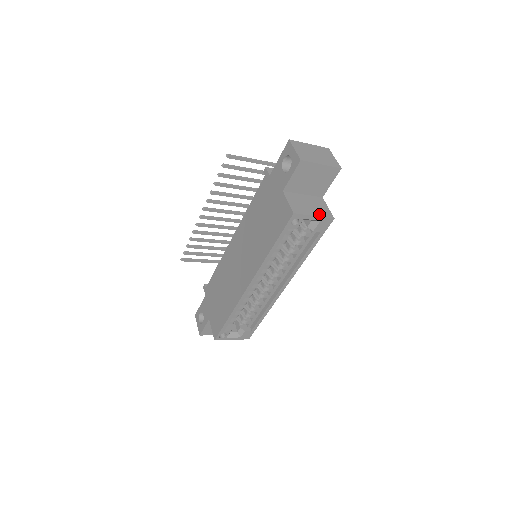
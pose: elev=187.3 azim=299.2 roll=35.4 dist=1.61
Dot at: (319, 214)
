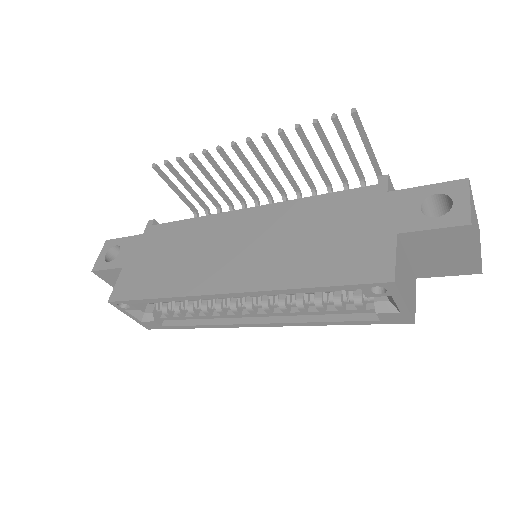
Dot at: (409, 304)
